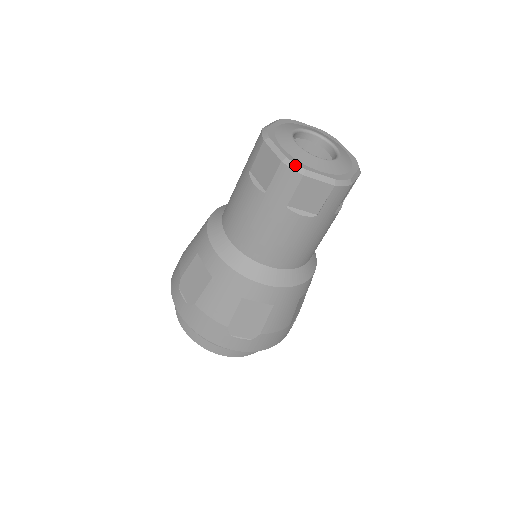
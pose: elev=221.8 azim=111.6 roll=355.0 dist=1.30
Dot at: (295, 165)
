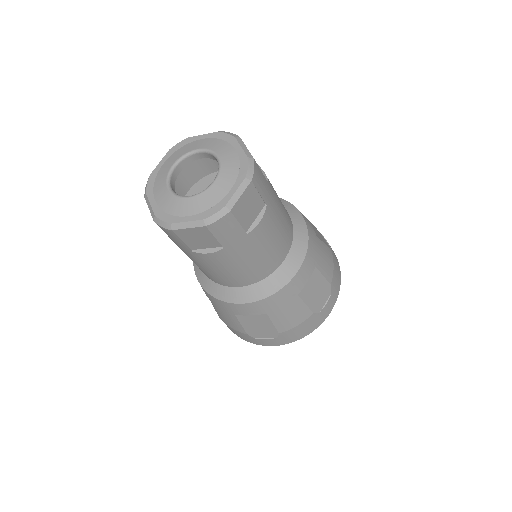
Dot at: (162, 222)
